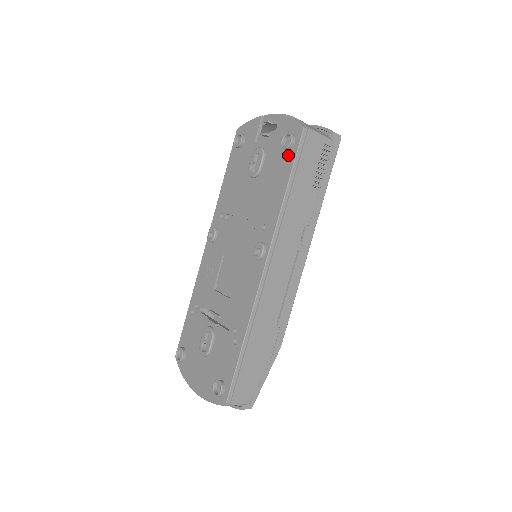
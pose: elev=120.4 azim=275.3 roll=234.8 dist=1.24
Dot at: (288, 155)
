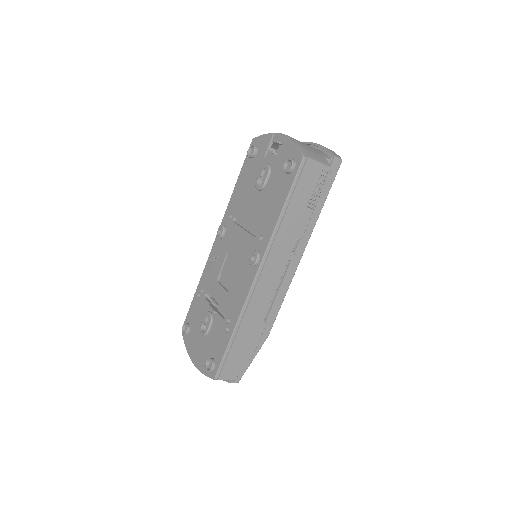
Dot at: (288, 178)
